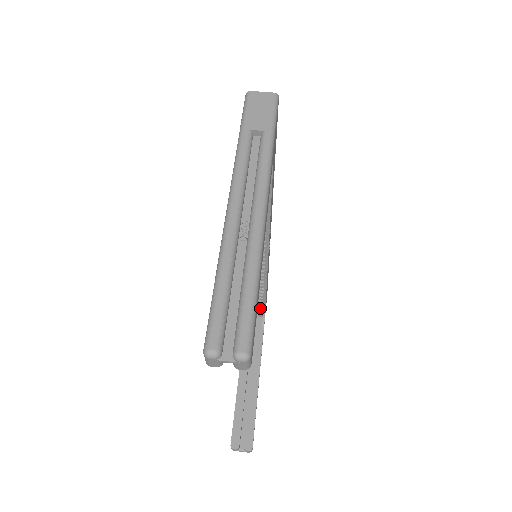
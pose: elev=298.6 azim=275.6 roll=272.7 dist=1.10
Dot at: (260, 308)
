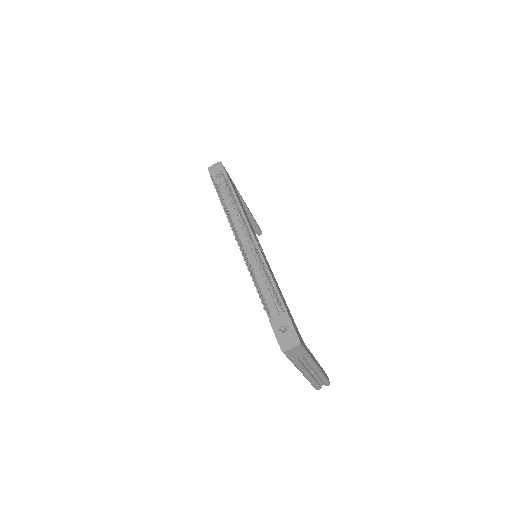
Dot at: occluded
